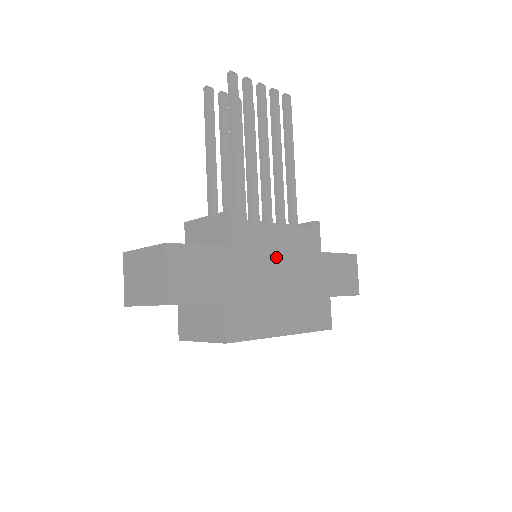
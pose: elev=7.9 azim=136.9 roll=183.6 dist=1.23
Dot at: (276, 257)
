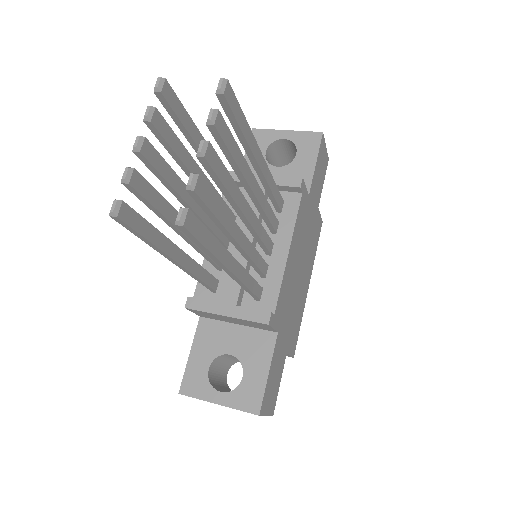
Dot at: (294, 271)
